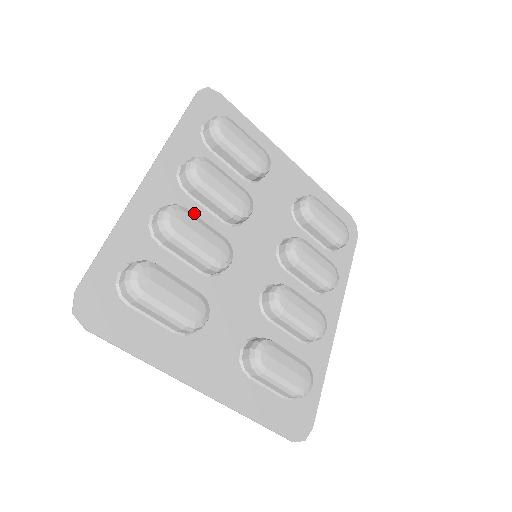
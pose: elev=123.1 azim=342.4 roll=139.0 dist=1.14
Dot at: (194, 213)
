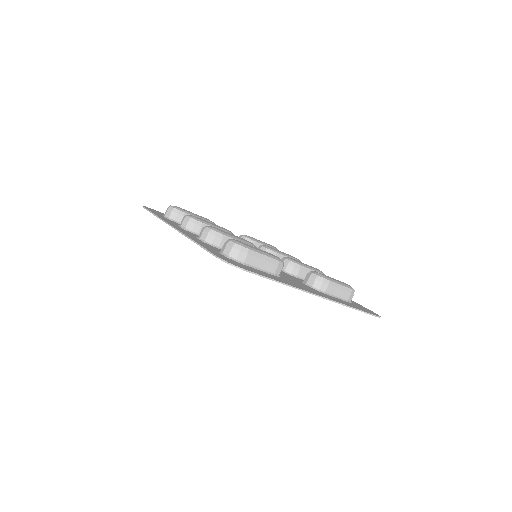
Dot at: occluded
